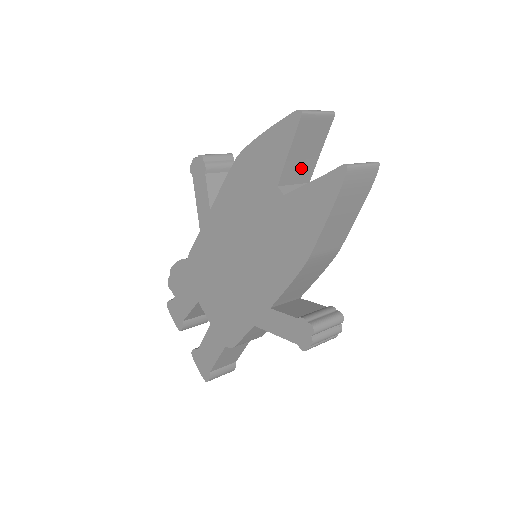
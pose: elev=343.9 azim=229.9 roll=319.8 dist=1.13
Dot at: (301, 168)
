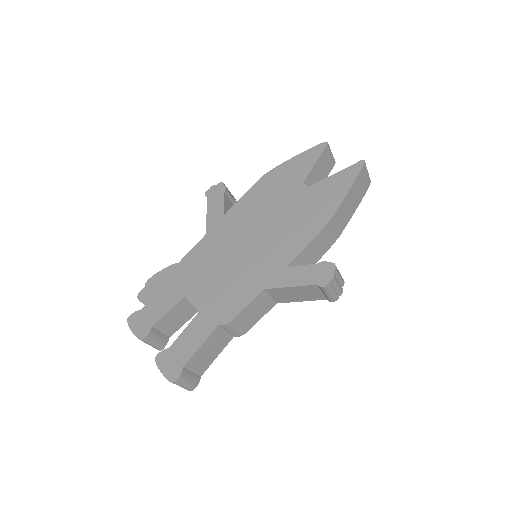
Dot at: occluded
